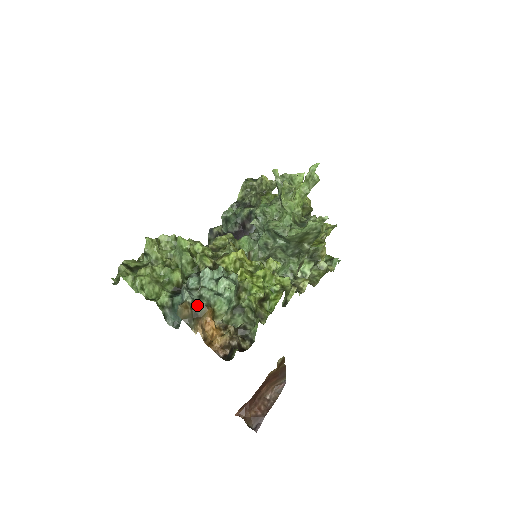
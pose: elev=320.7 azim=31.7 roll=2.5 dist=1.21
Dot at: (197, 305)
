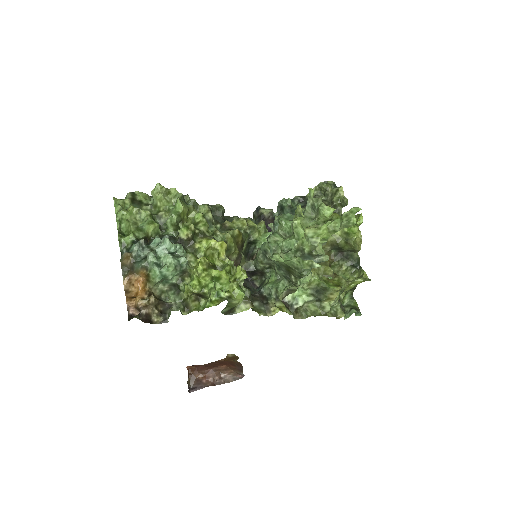
Dot at: (138, 262)
